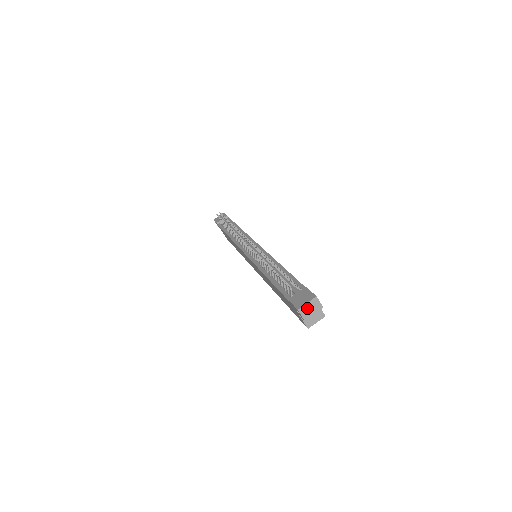
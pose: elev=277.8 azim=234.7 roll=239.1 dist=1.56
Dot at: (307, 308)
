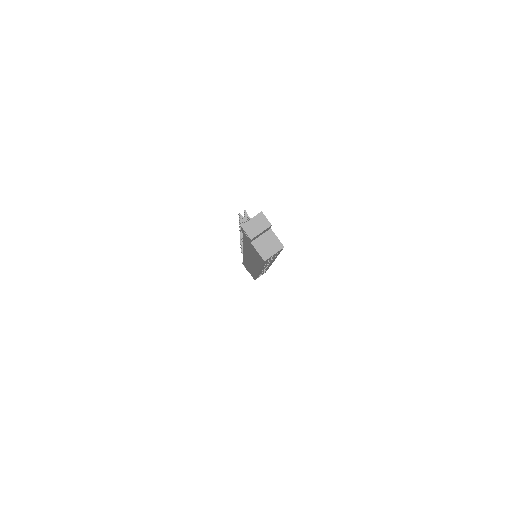
Dot at: (252, 225)
